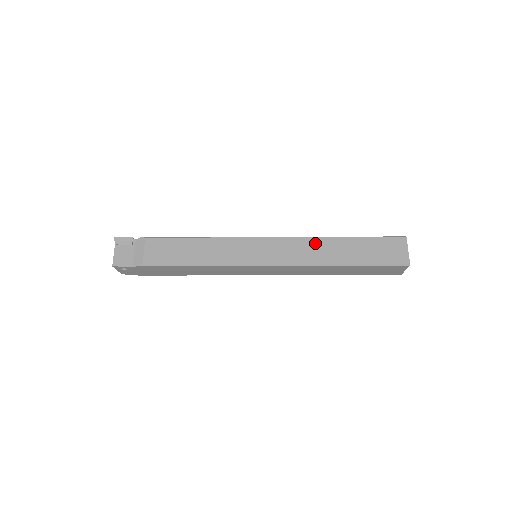
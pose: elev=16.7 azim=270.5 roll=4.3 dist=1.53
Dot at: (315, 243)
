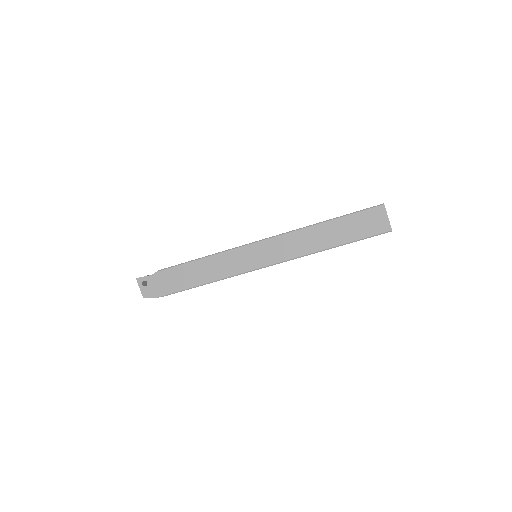
Dot at: occluded
